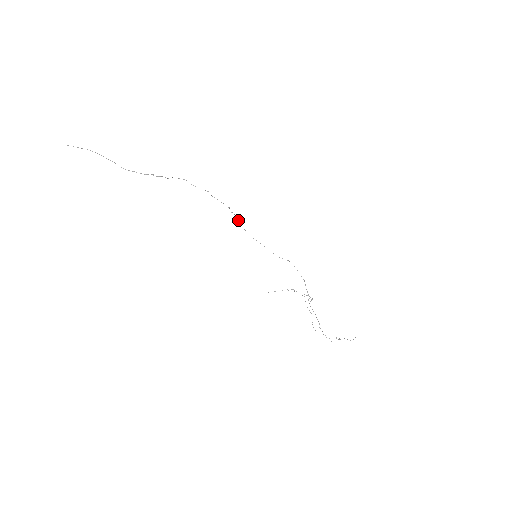
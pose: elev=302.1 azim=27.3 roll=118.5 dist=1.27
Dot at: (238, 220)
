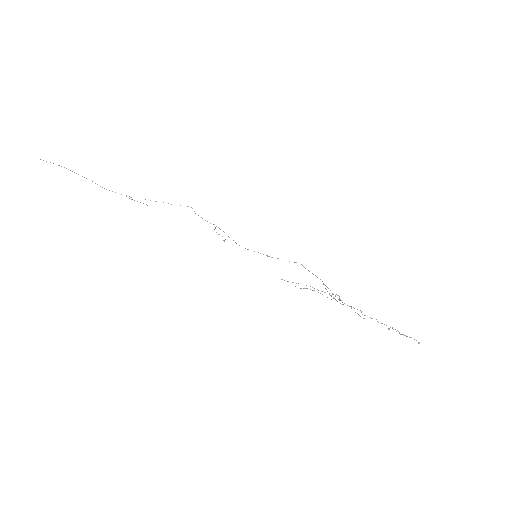
Dot at: occluded
